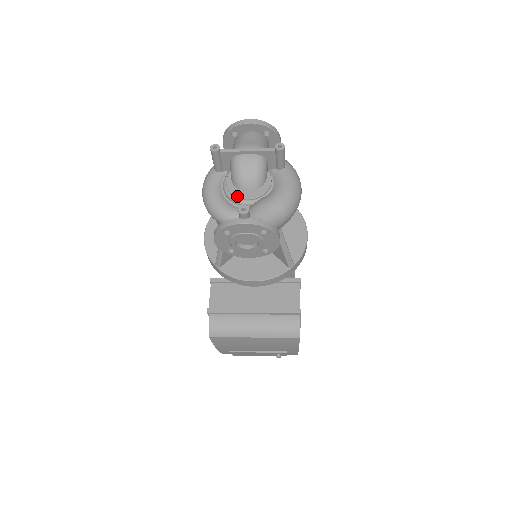
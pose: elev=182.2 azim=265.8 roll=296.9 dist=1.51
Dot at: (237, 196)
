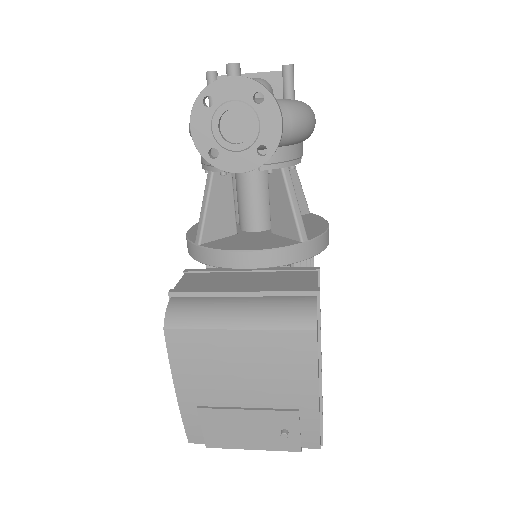
Dot at: occluded
